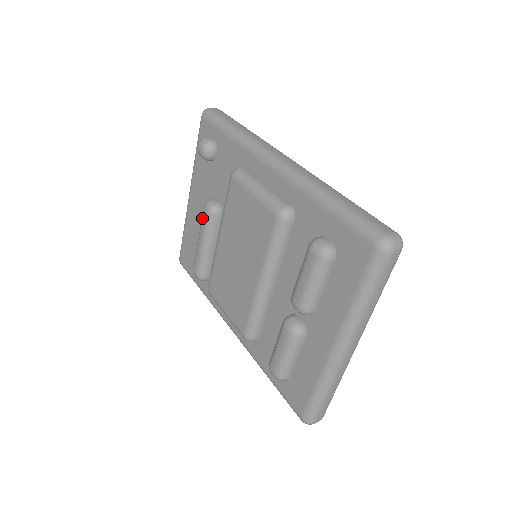
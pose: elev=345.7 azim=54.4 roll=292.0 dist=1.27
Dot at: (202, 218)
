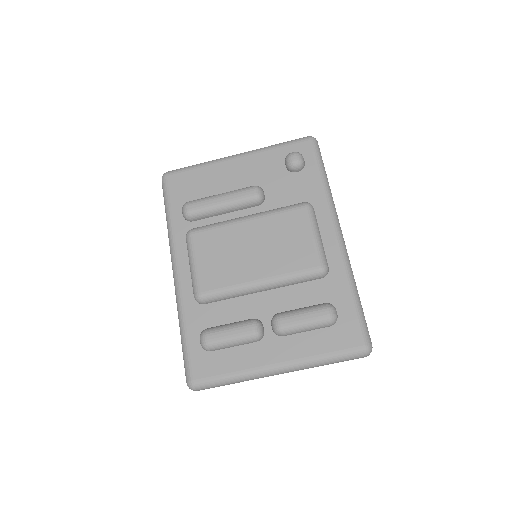
Dot at: (244, 191)
